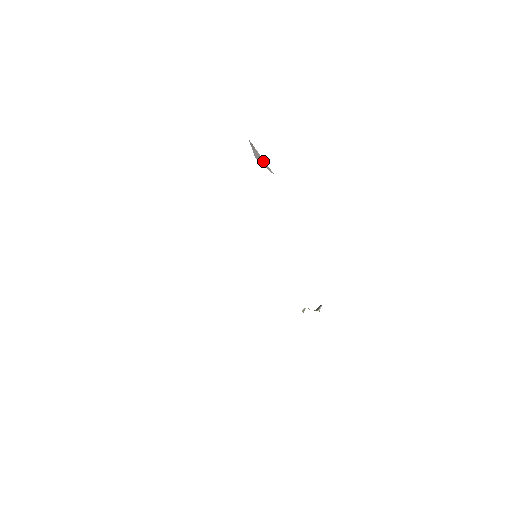
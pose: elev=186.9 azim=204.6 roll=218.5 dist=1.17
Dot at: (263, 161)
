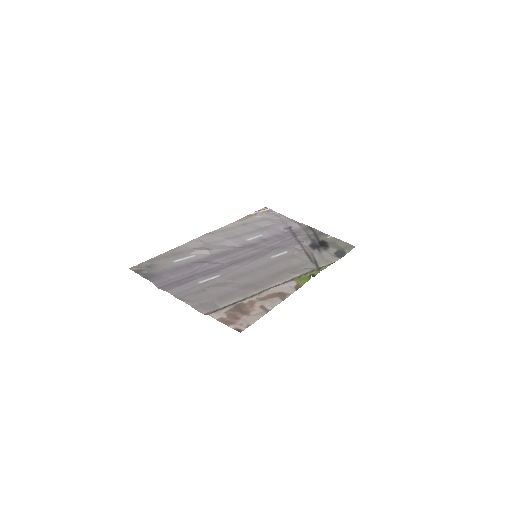
Dot at: (156, 267)
